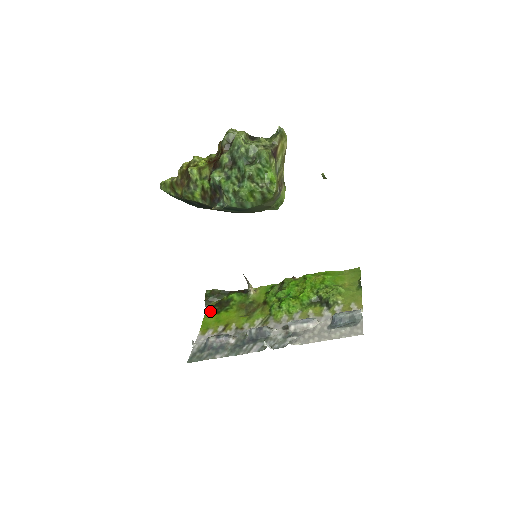
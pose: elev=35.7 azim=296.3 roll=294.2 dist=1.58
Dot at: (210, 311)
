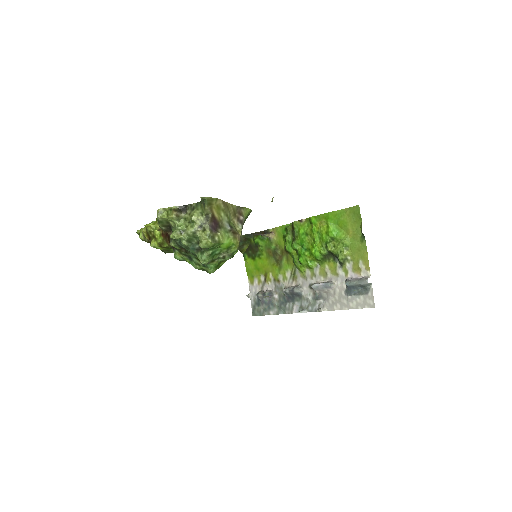
Dot at: (247, 257)
